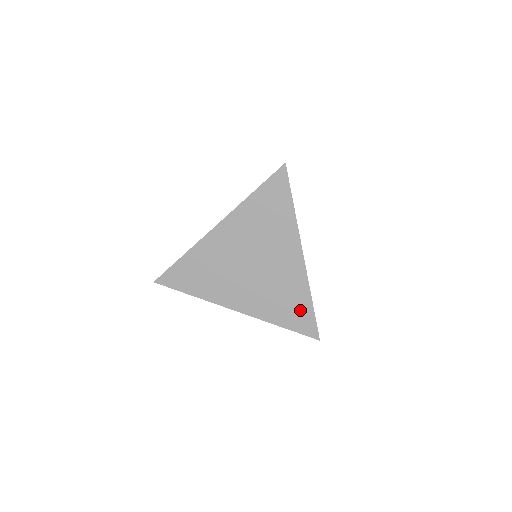
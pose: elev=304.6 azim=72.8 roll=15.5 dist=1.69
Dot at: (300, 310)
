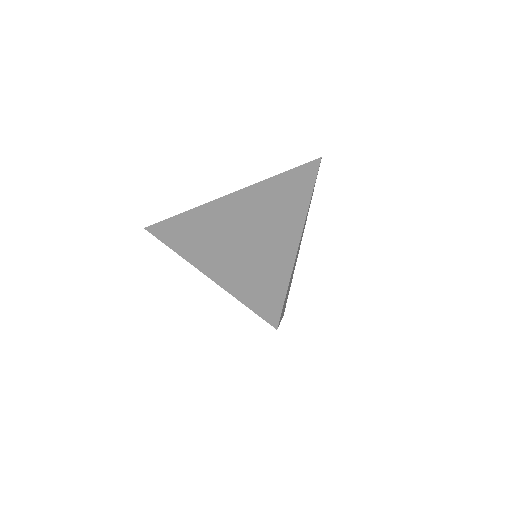
Dot at: (271, 286)
